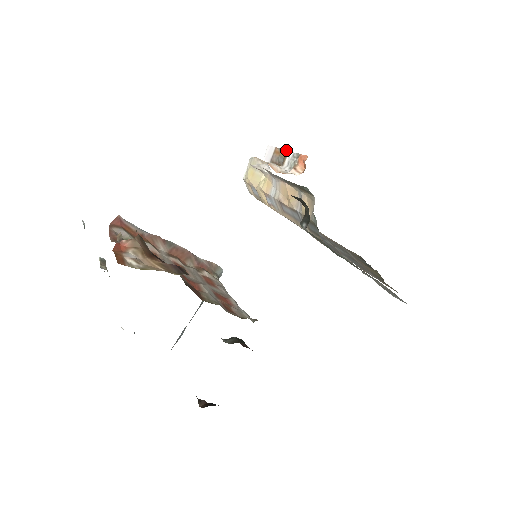
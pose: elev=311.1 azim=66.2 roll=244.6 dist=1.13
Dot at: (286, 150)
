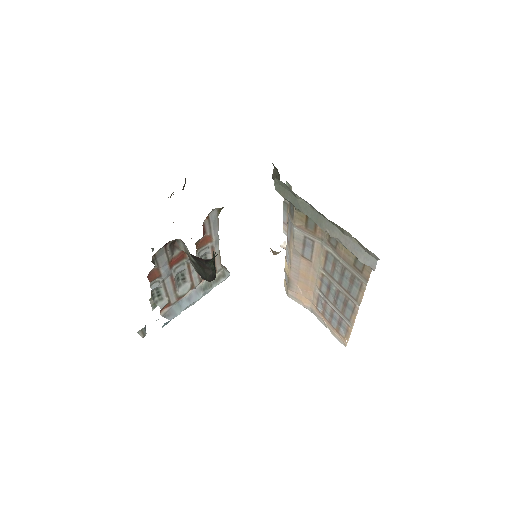
Dot at: occluded
